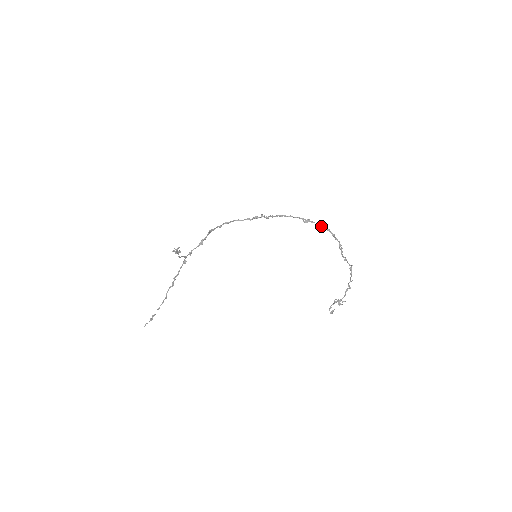
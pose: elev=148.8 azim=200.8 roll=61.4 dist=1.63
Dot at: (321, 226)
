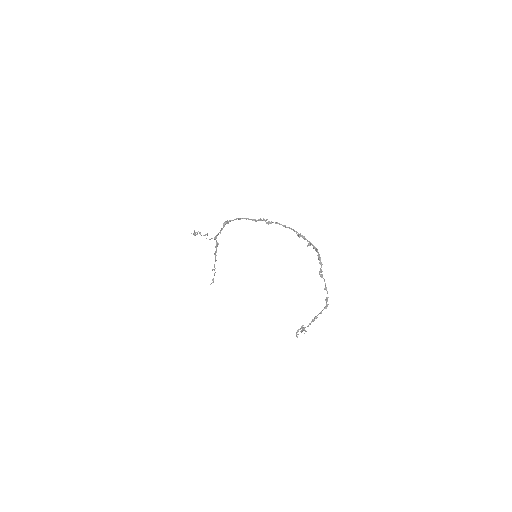
Dot at: (311, 244)
